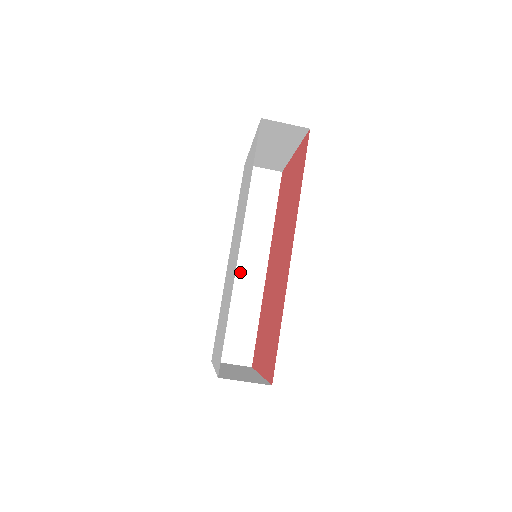
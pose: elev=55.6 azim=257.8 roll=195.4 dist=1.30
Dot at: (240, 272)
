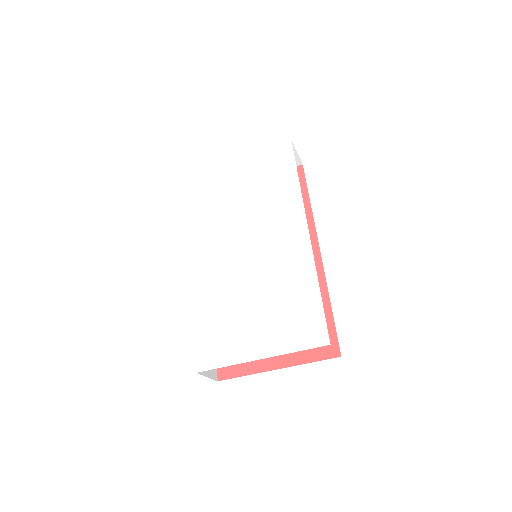
Dot at: occluded
